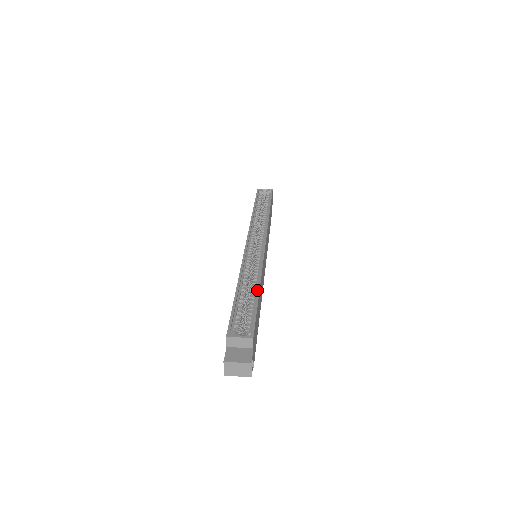
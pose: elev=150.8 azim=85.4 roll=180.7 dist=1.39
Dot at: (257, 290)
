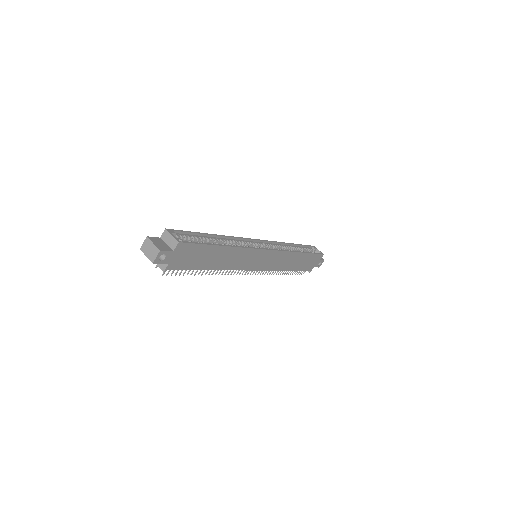
Dot at: occluded
